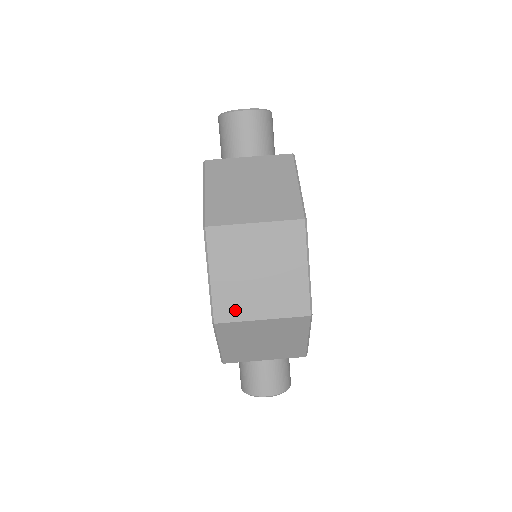
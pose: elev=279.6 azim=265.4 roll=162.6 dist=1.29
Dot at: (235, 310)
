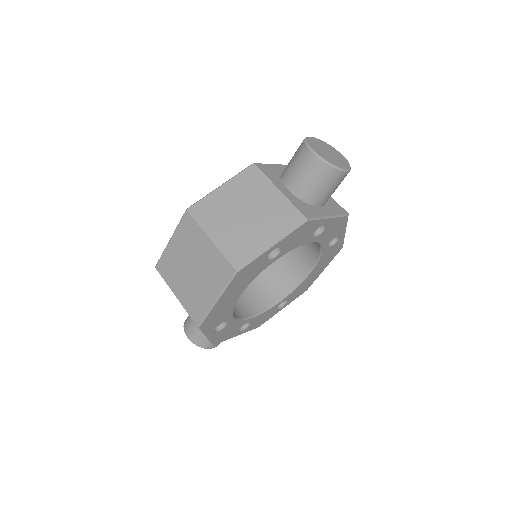
Dot at: (168, 273)
